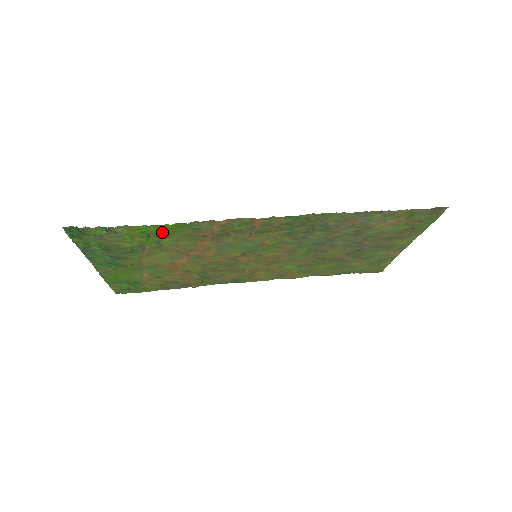
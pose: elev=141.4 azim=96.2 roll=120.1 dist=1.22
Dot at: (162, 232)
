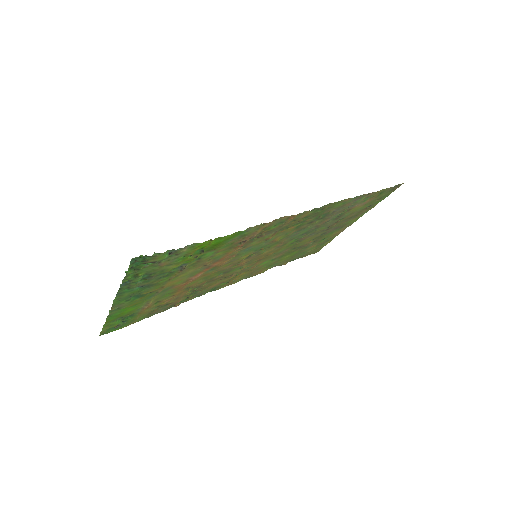
Dot at: (216, 245)
